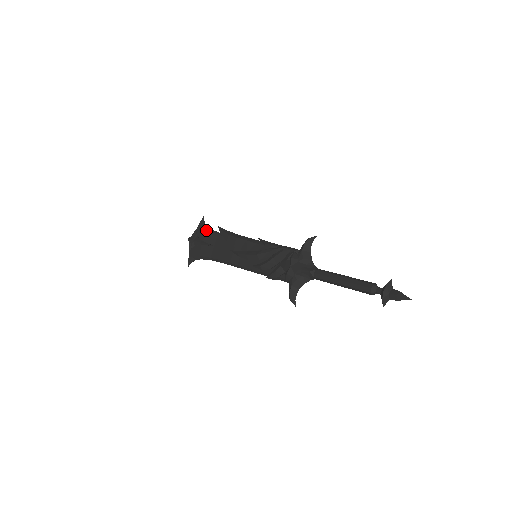
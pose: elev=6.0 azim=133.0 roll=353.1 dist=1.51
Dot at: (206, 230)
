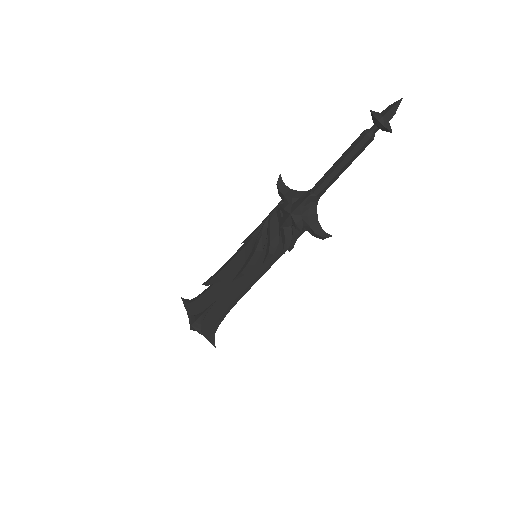
Dot at: (195, 301)
